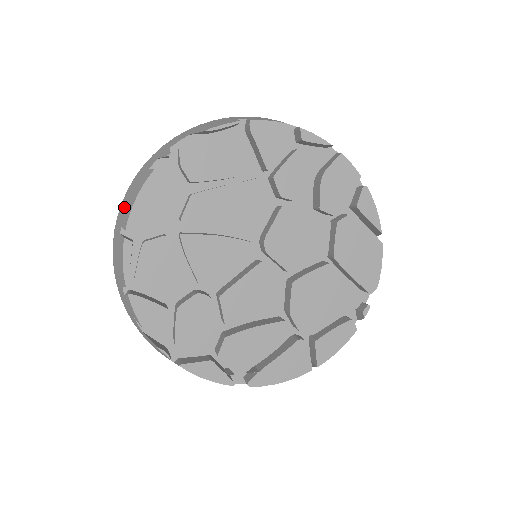
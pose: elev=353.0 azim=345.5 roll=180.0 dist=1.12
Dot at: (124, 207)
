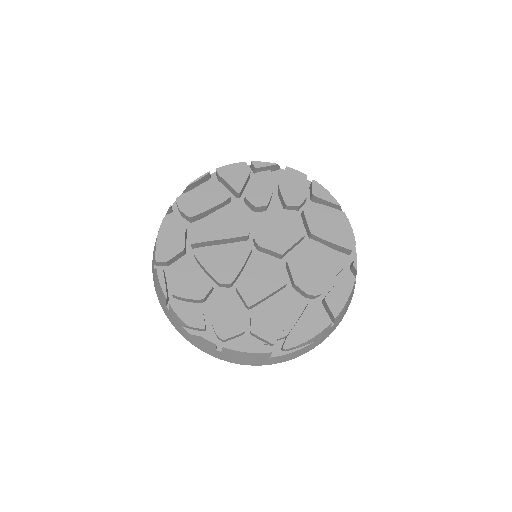
Dot at: (153, 254)
